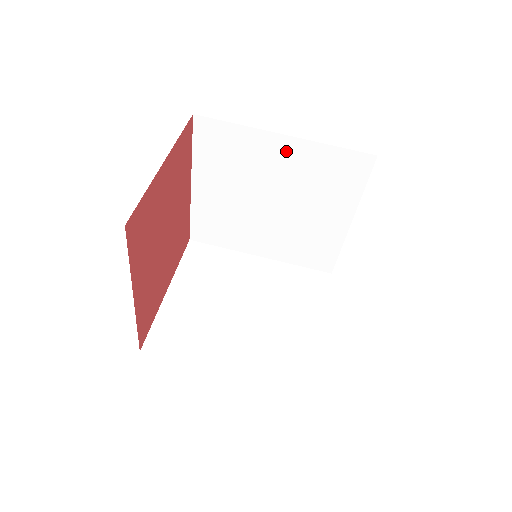
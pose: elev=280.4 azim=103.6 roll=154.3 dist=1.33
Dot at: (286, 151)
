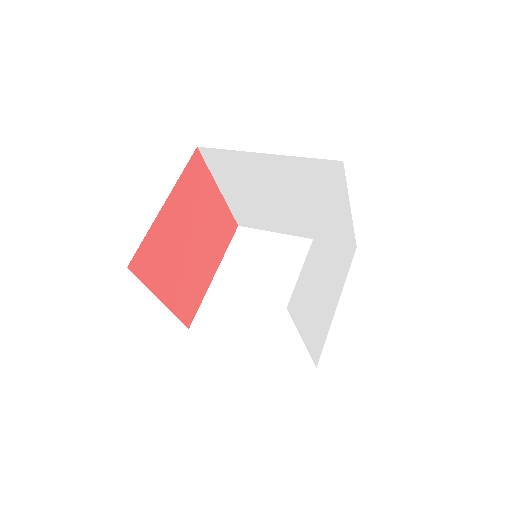
Dot at: (293, 247)
